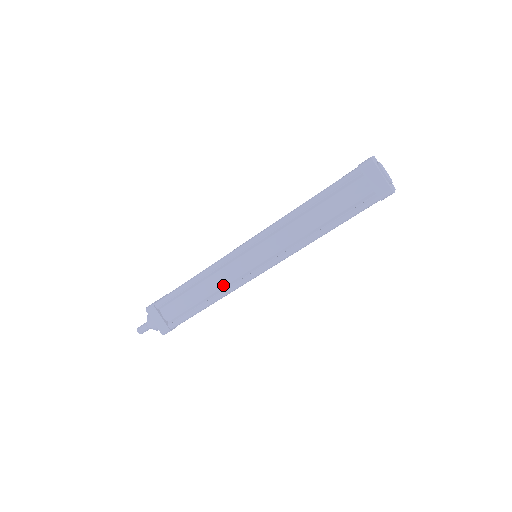
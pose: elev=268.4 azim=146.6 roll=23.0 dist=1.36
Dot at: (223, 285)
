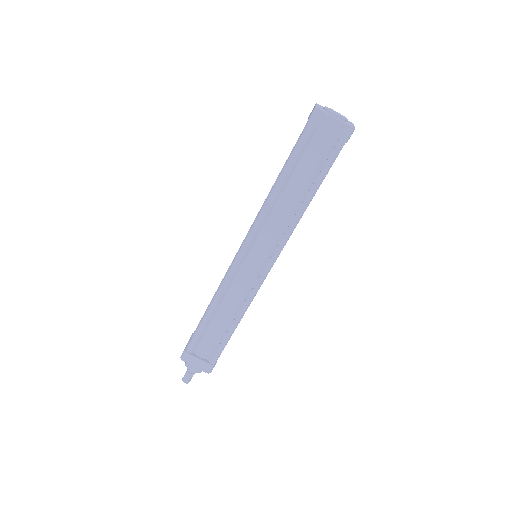
Dot at: (240, 299)
